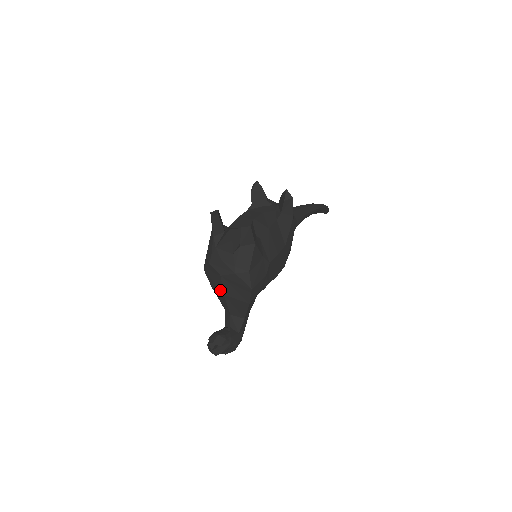
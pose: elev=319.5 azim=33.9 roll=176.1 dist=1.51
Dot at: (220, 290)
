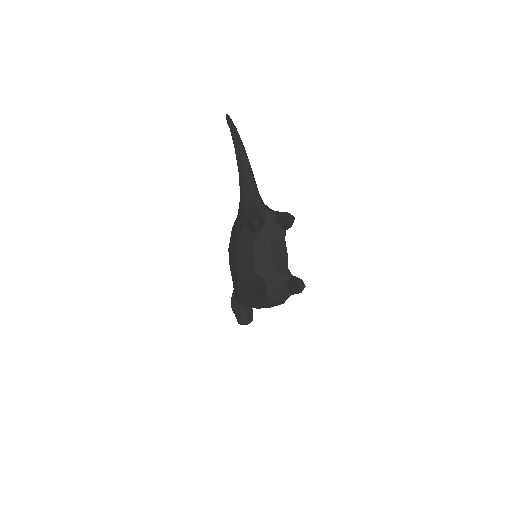
Dot at: occluded
